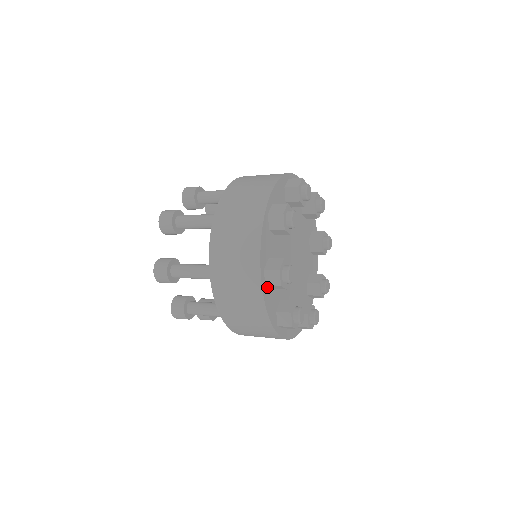
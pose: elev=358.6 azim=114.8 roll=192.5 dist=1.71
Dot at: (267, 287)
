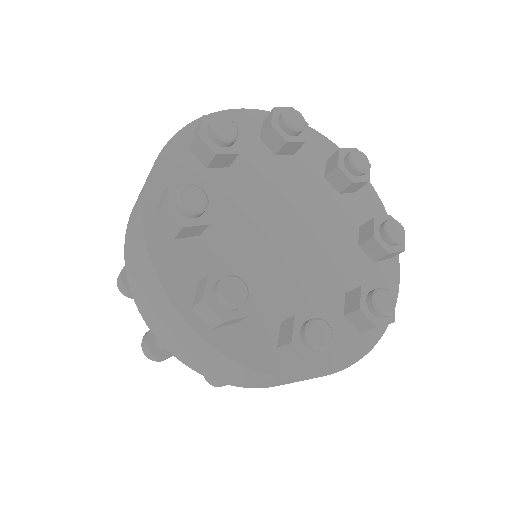
Dot at: (221, 328)
